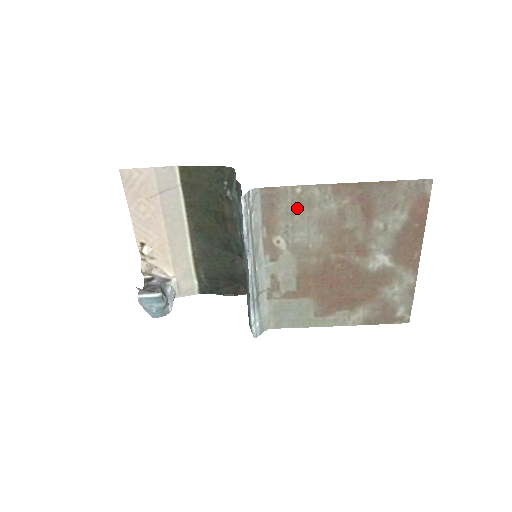
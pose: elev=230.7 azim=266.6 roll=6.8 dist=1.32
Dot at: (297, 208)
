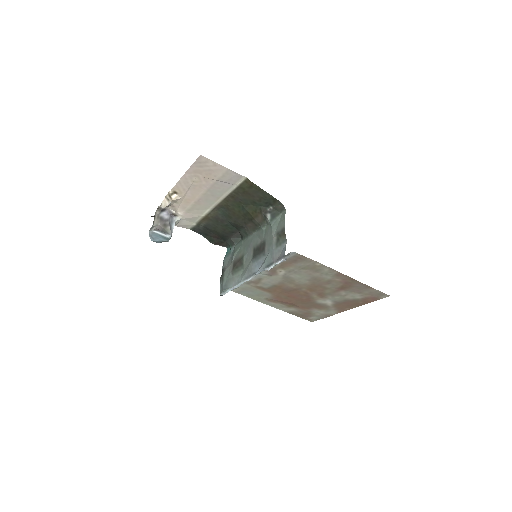
Dot at: (308, 268)
